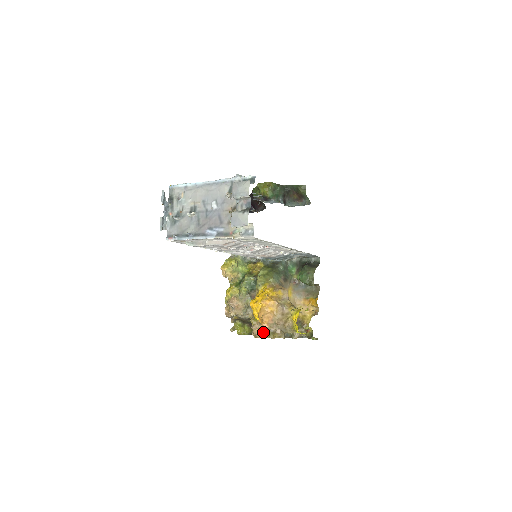
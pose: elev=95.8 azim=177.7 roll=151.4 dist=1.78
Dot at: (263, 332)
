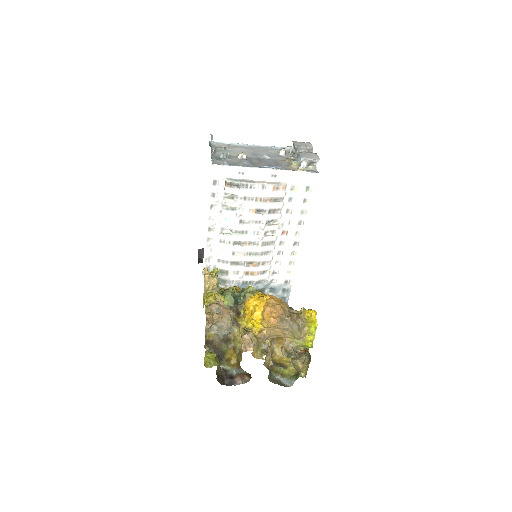
Dot at: (256, 345)
